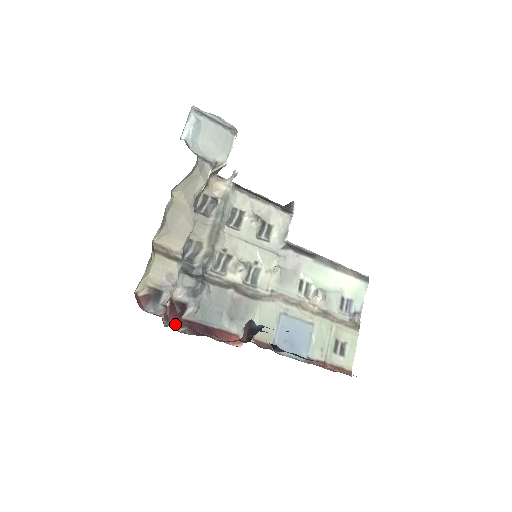
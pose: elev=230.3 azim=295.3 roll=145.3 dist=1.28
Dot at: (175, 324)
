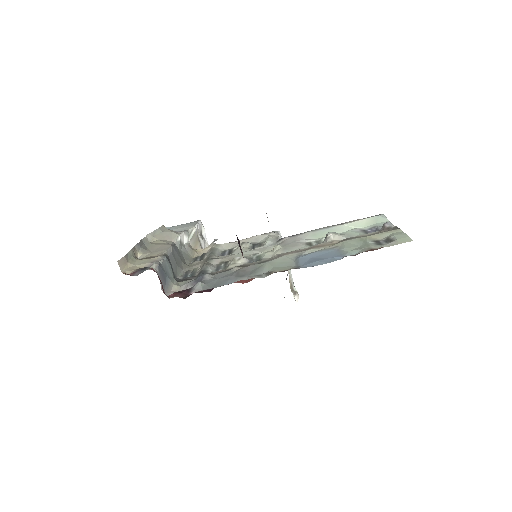
Dot at: (183, 298)
